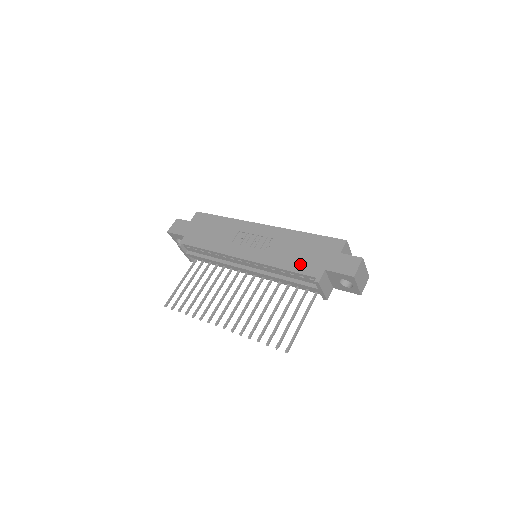
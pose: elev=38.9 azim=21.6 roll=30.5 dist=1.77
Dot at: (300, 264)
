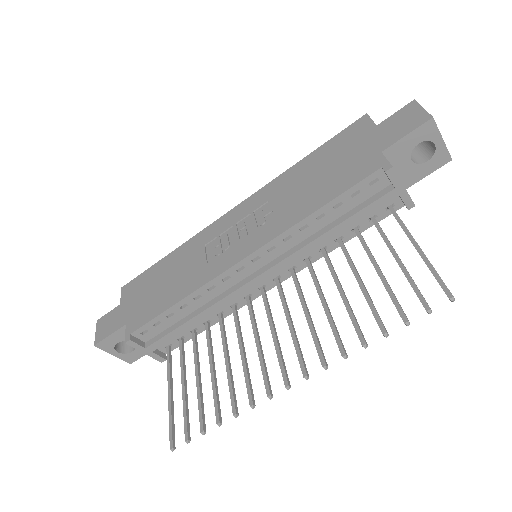
Dot at: (337, 182)
